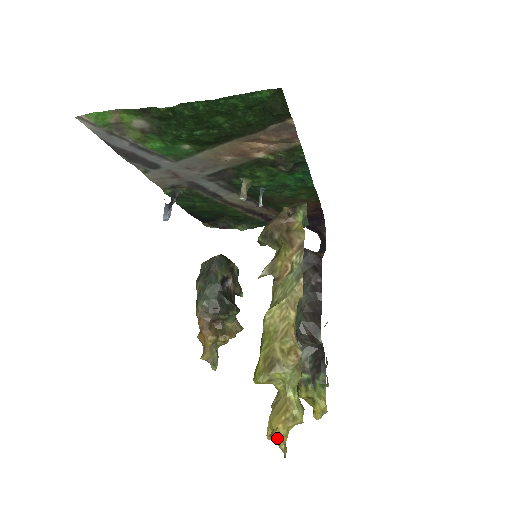
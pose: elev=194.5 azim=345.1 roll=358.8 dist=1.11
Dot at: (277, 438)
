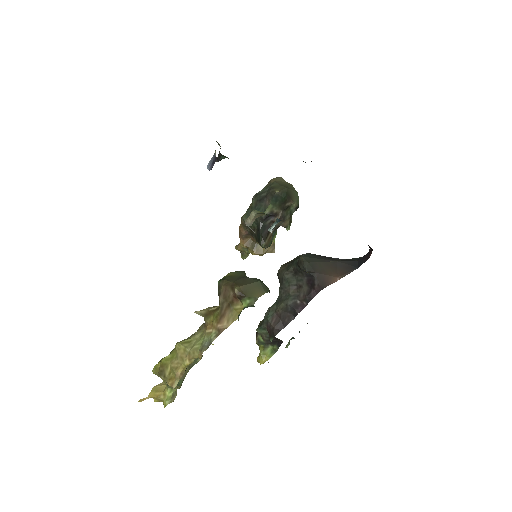
Dot at: occluded
